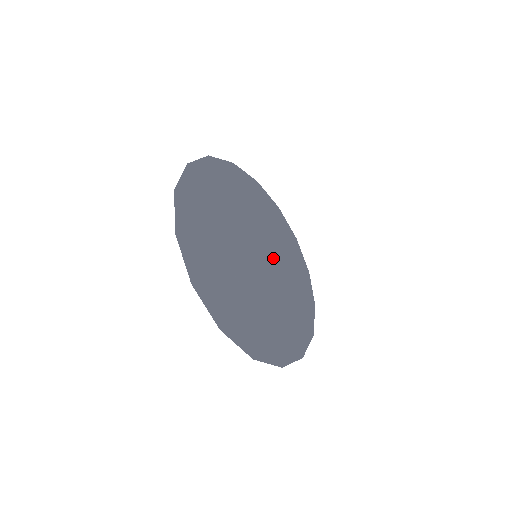
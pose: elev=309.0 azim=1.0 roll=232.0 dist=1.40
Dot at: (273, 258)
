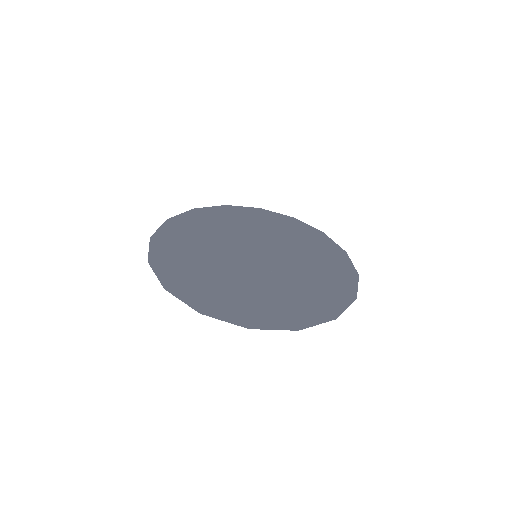
Dot at: (266, 242)
